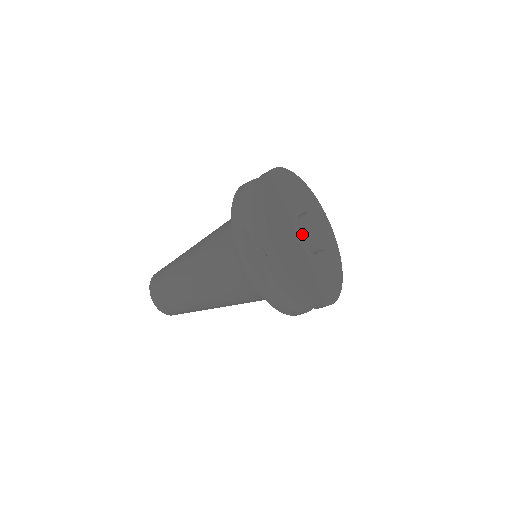
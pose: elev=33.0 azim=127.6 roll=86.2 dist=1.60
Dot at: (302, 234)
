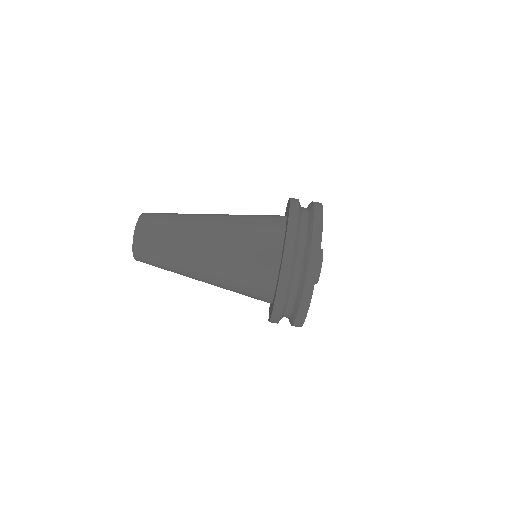
Dot at: occluded
